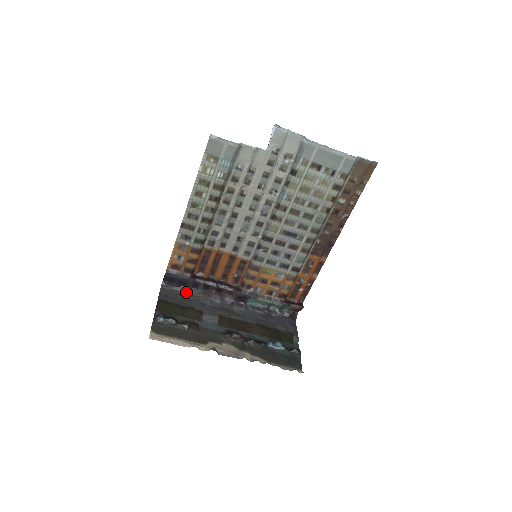
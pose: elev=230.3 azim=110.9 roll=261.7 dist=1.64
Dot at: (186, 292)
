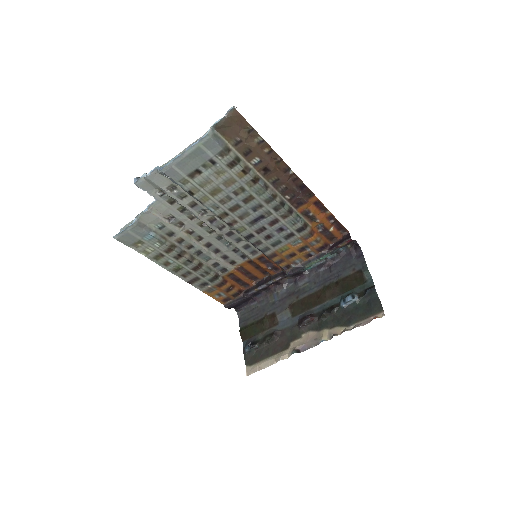
Dot at: (256, 302)
